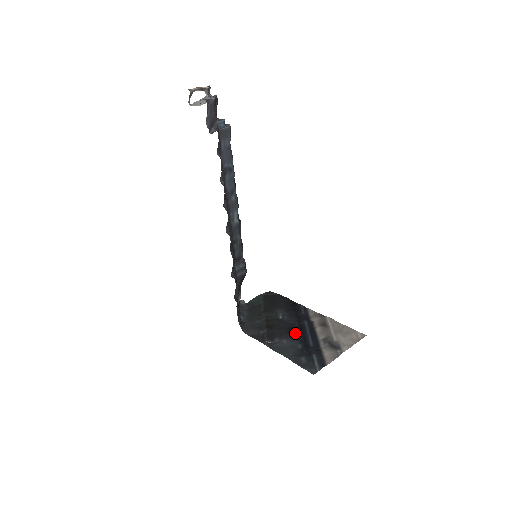
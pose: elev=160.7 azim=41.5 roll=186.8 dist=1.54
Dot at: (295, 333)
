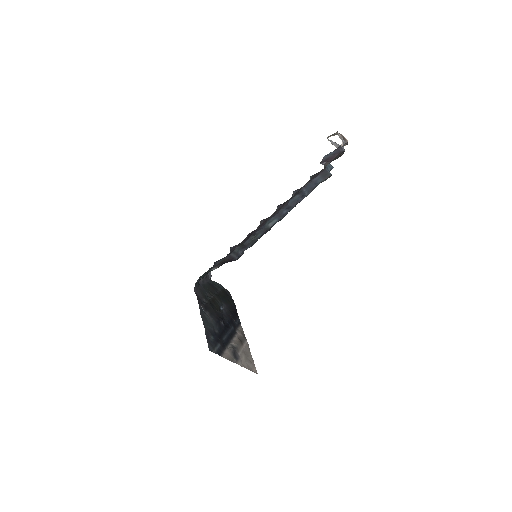
Dot at: (221, 323)
